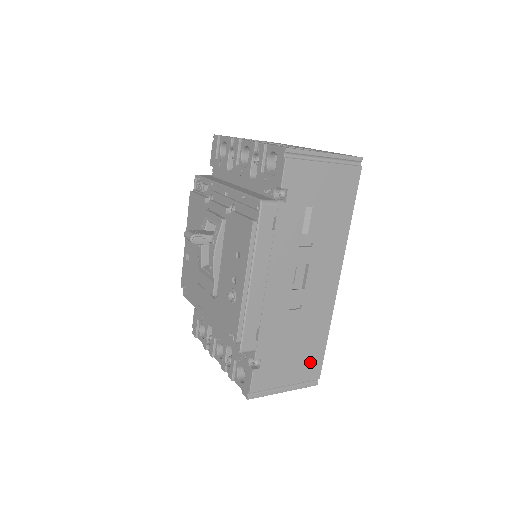
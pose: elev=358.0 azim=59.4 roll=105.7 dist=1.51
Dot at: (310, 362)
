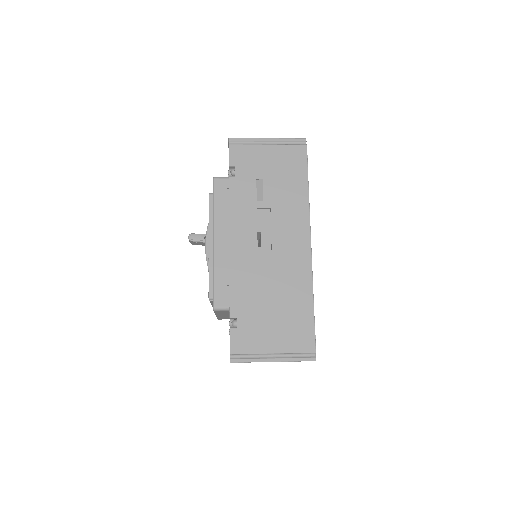
Dot at: (298, 330)
